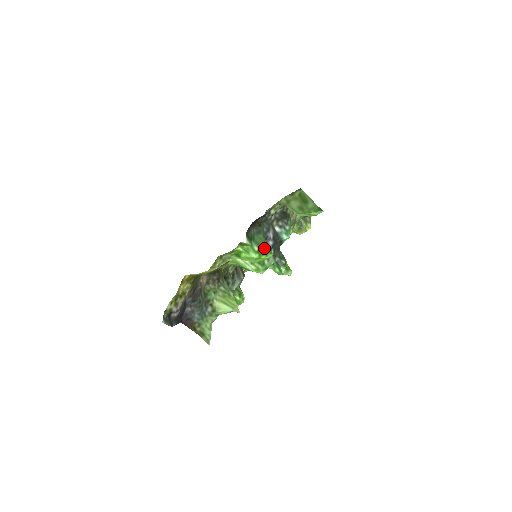
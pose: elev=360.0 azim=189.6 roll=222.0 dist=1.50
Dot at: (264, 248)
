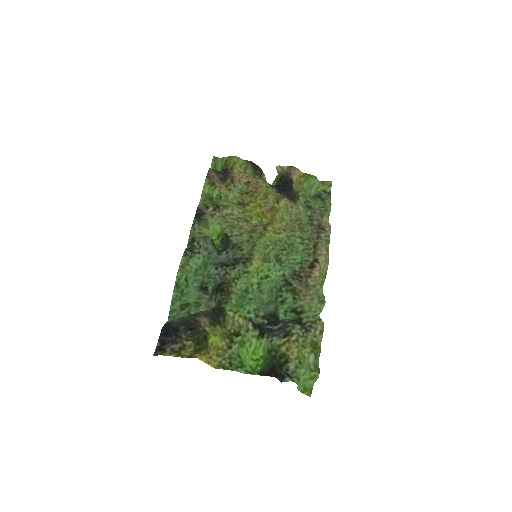
Dot at: occluded
